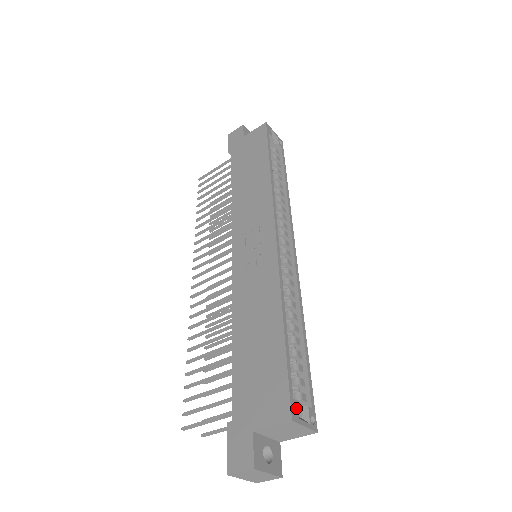
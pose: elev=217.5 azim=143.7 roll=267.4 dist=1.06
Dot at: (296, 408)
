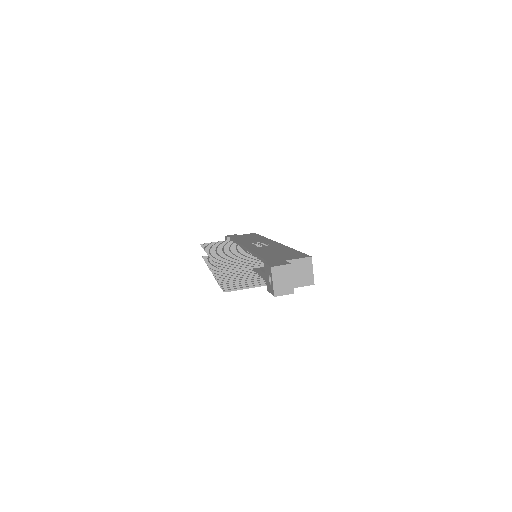
Dot at: occluded
